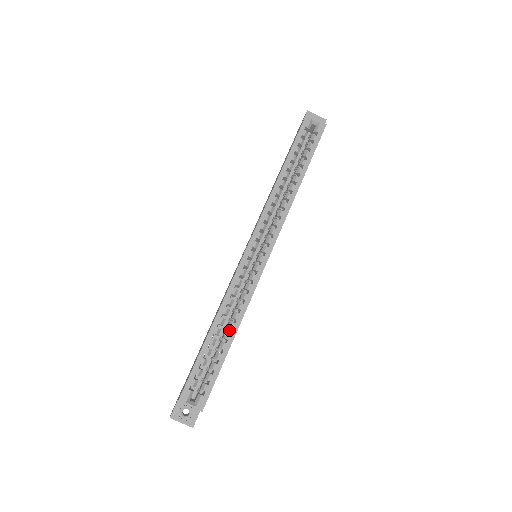
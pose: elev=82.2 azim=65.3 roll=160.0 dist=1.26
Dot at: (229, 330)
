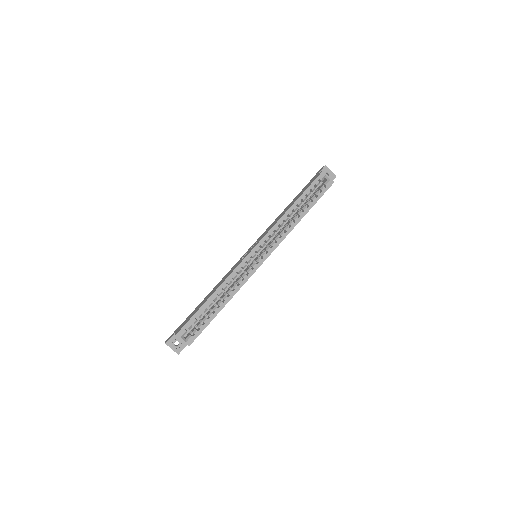
Dot at: occluded
